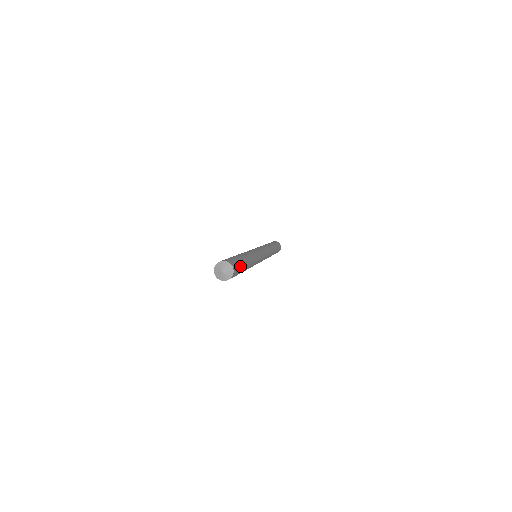
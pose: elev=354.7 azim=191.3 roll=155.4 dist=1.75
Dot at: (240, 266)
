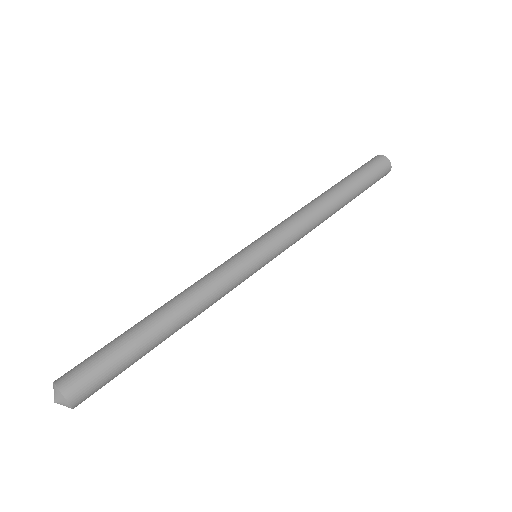
Dot at: occluded
